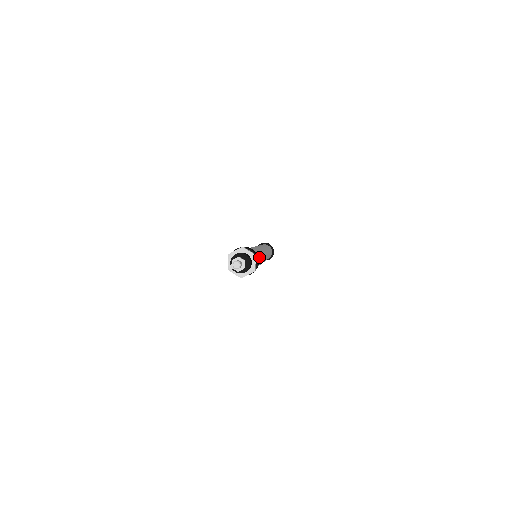
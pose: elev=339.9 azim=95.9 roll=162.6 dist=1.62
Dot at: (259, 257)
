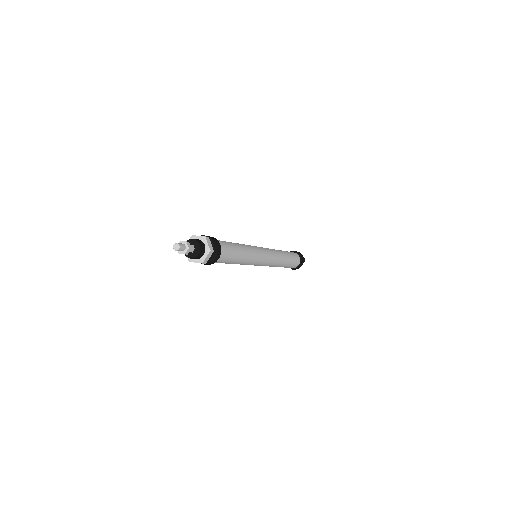
Dot at: (234, 256)
